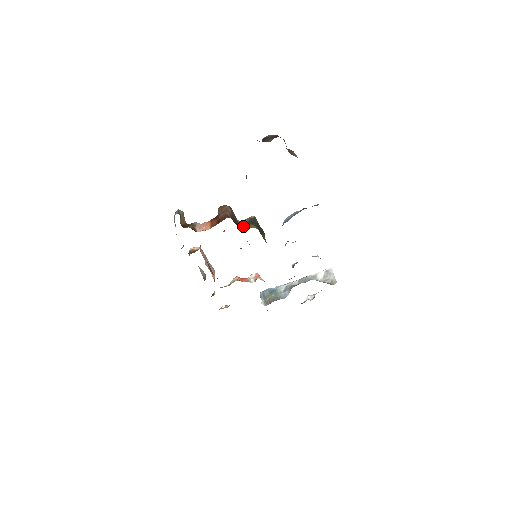
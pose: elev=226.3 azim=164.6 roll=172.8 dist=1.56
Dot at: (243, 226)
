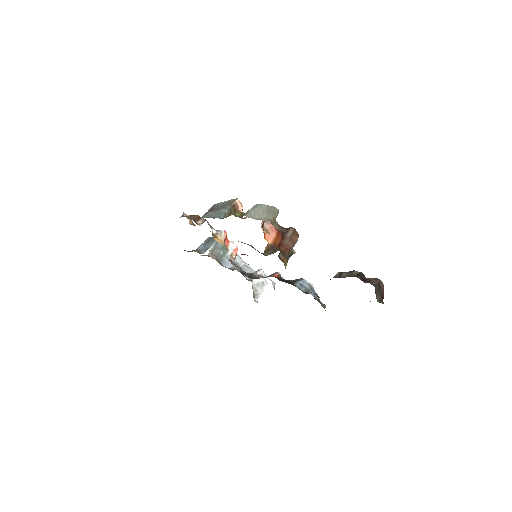
Dot at: occluded
